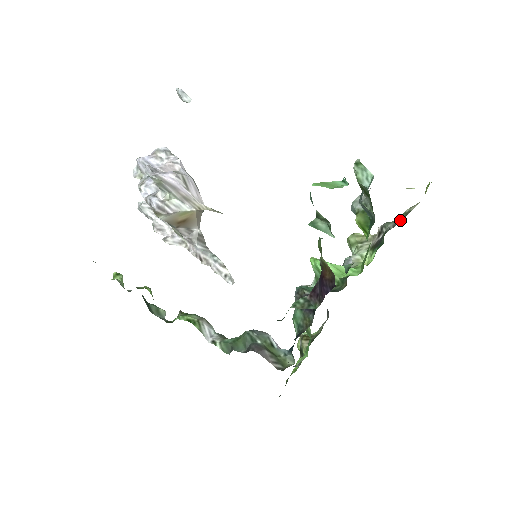
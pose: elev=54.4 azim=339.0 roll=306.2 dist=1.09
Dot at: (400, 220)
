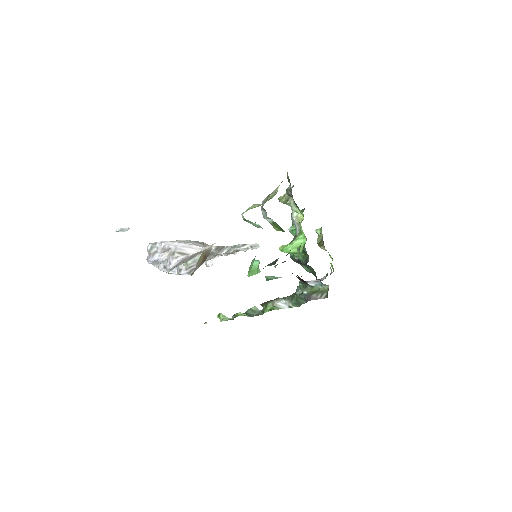
Dot at: (290, 189)
